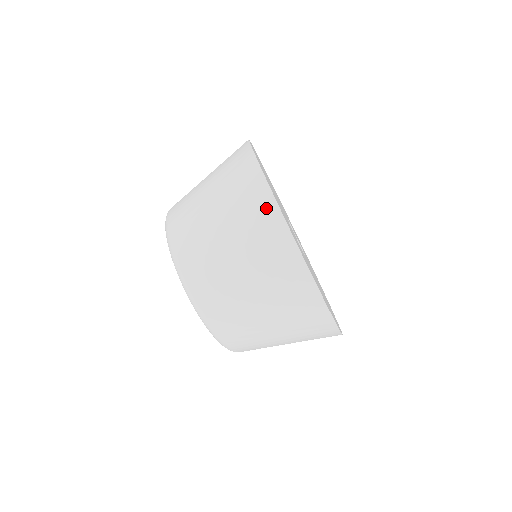
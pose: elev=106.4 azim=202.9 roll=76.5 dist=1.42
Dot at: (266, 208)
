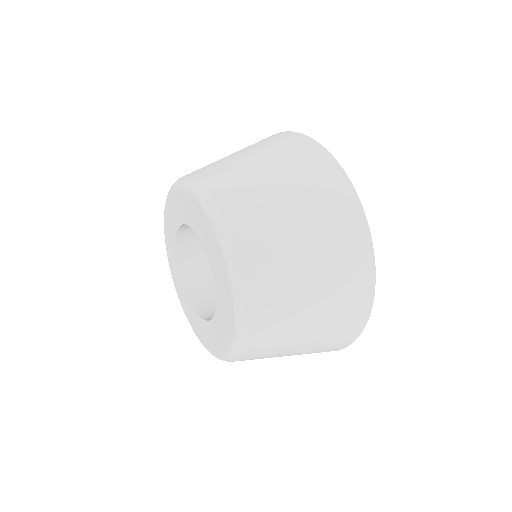
Dot at: (304, 144)
